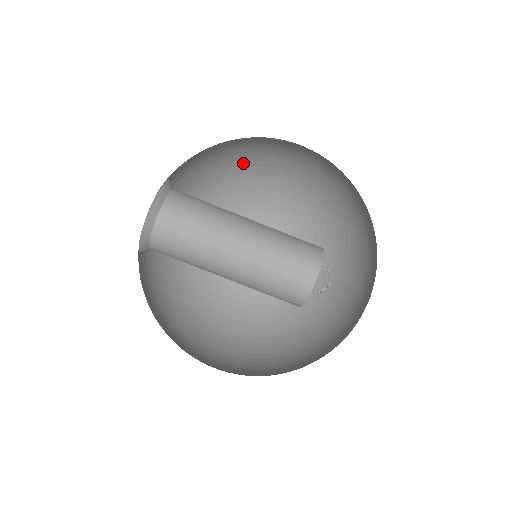
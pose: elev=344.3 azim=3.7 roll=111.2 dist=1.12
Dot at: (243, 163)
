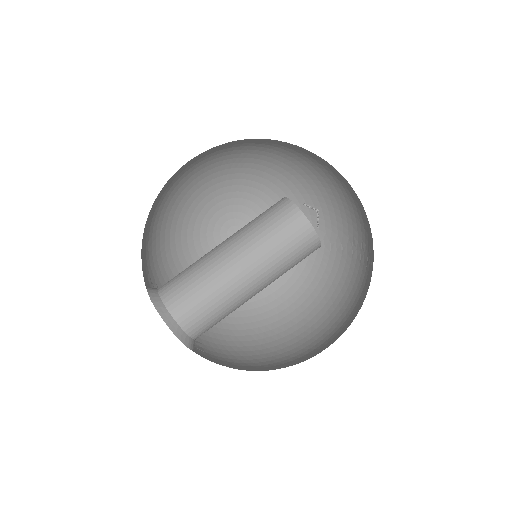
Dot at: (169, 215)
